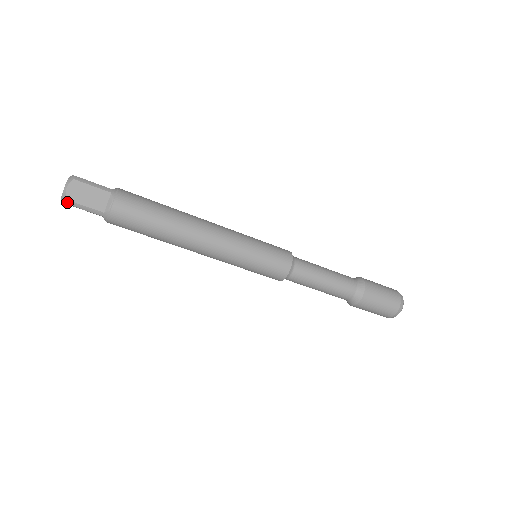
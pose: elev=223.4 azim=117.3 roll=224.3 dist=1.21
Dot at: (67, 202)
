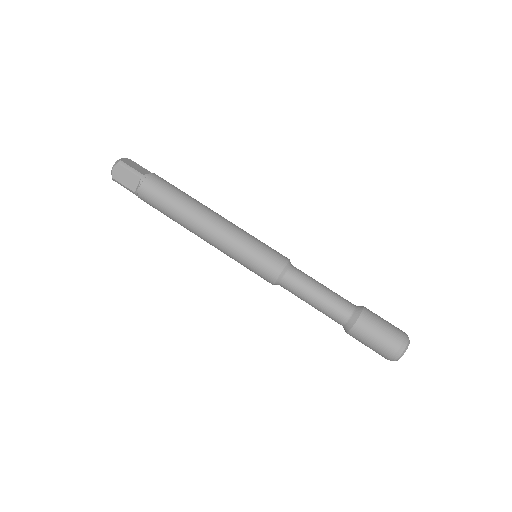
Dot at: (119, 162)
